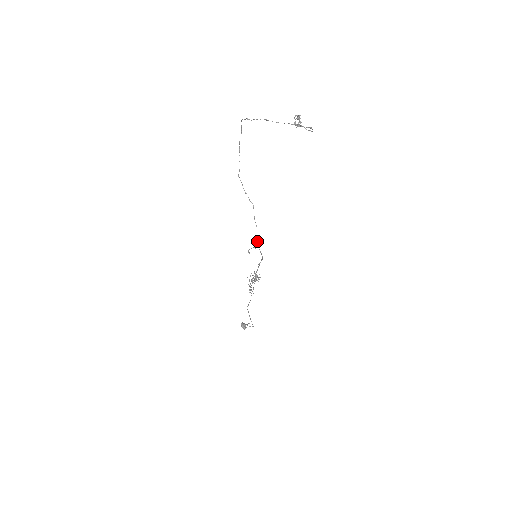
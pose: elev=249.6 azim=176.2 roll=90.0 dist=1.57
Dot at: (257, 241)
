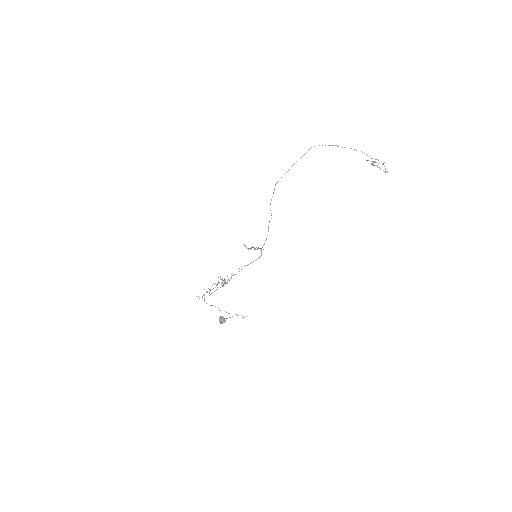
Dot at: (246, 247)
